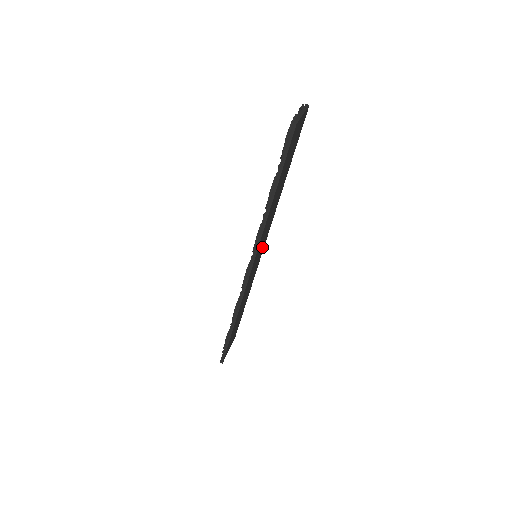
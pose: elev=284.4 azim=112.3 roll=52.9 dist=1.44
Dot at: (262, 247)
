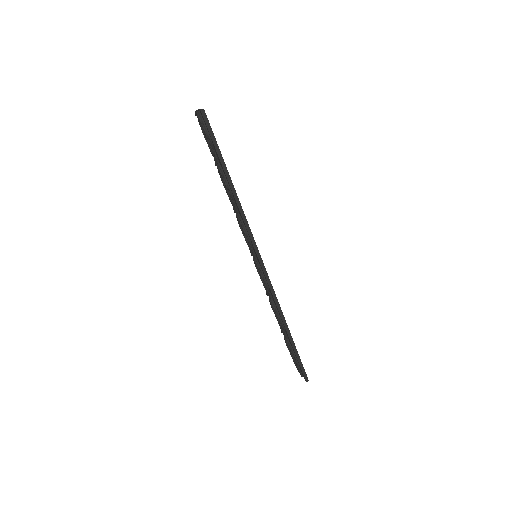
Dot at: occluded
